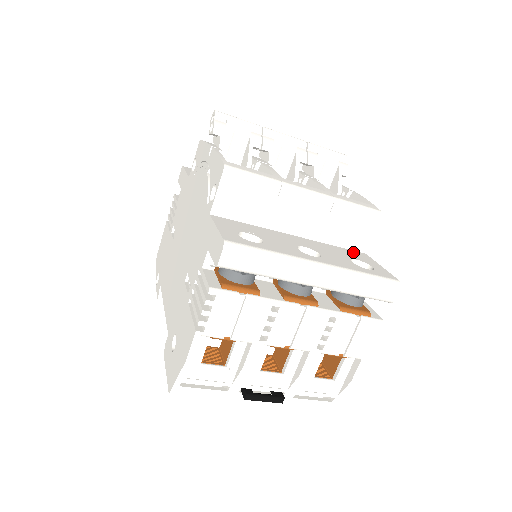
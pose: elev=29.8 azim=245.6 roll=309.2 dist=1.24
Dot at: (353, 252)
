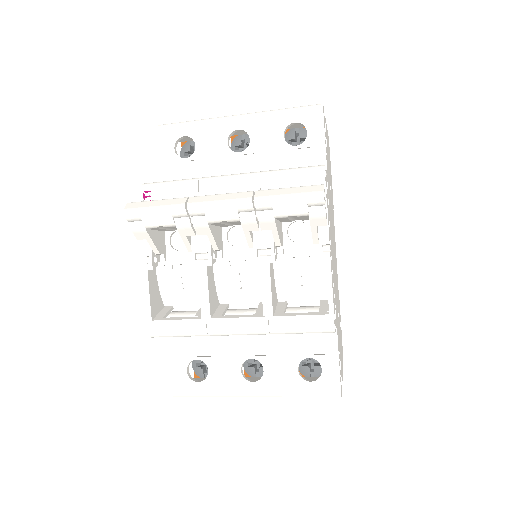
Dot at: (316, 334)
